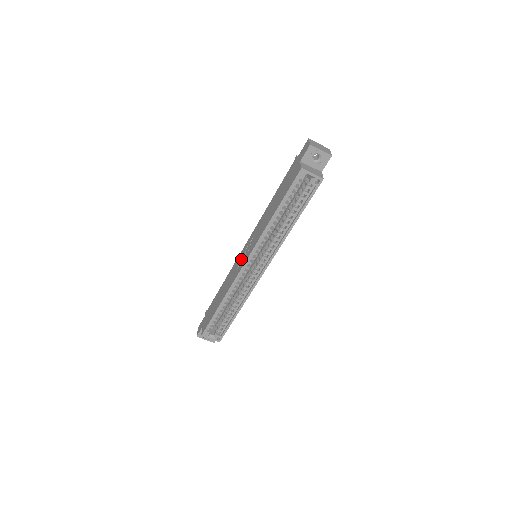
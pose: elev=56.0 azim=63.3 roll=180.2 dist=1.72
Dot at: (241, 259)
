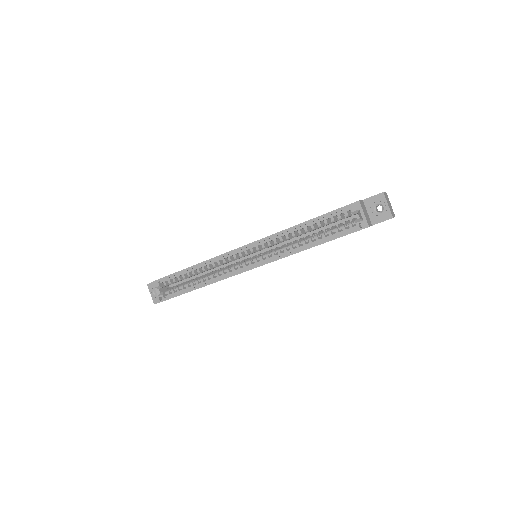
Dot at: occluded
